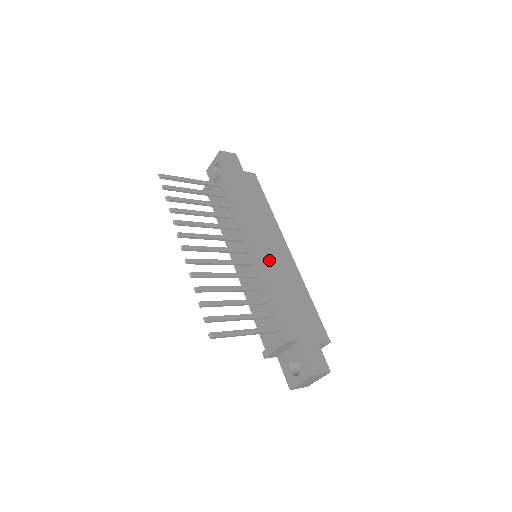
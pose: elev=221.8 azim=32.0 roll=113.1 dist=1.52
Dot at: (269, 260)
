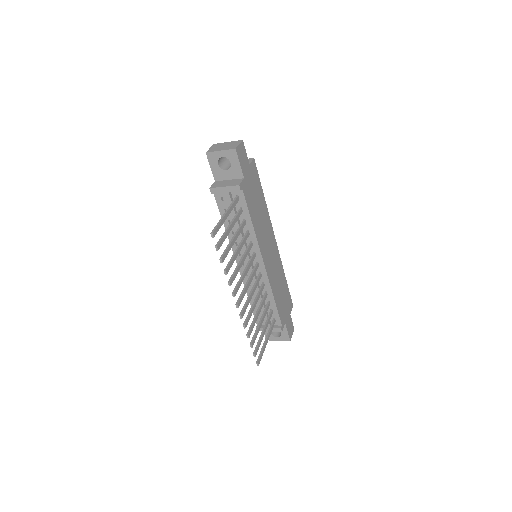
Dot at: (271, 266)
